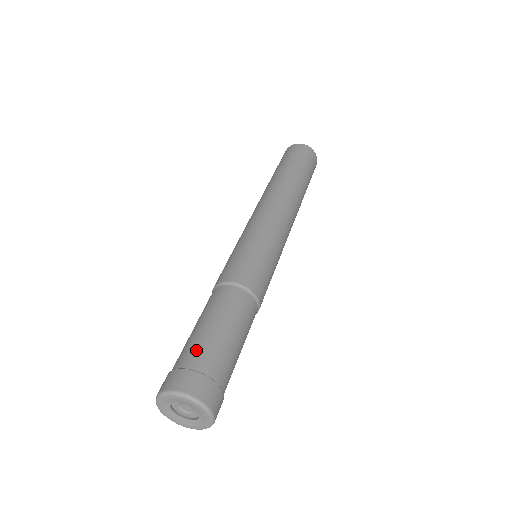
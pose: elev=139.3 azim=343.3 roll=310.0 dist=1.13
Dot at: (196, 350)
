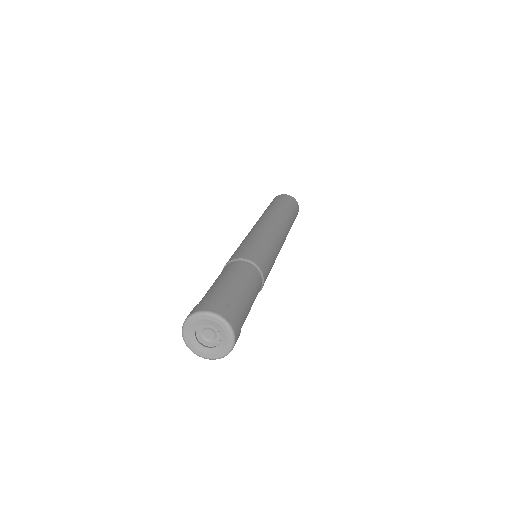
Dot at: (222, 292)
